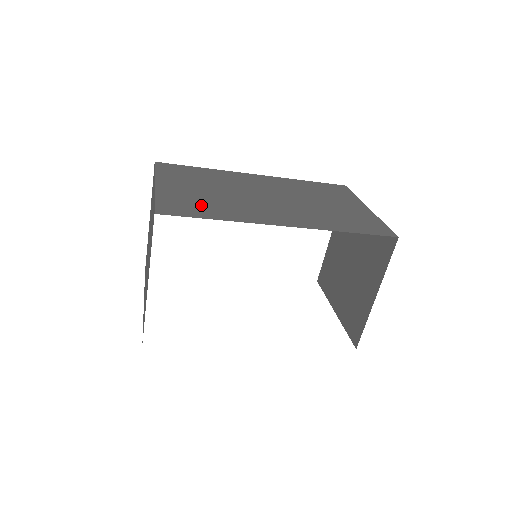
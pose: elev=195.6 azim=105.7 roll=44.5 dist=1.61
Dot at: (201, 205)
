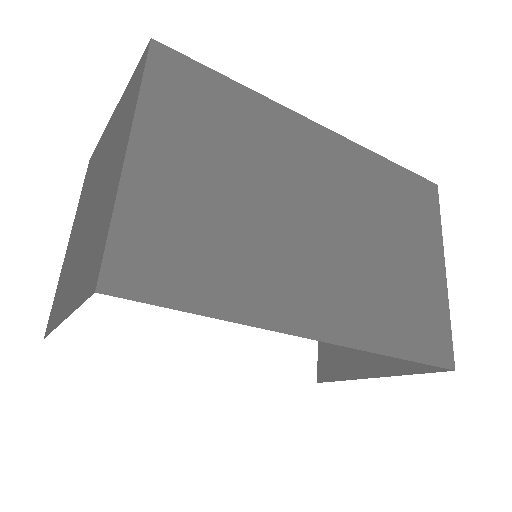
Dot at: (197, 253)
